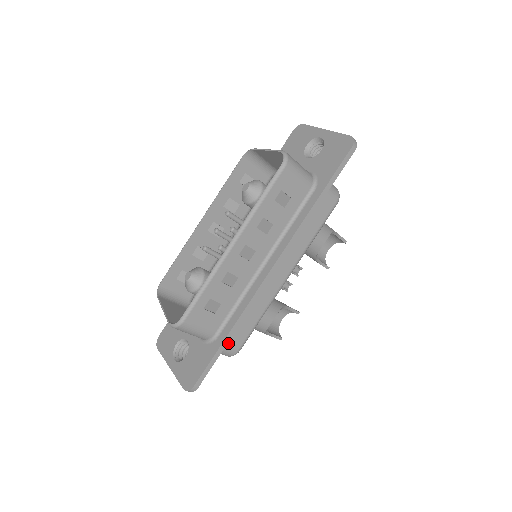
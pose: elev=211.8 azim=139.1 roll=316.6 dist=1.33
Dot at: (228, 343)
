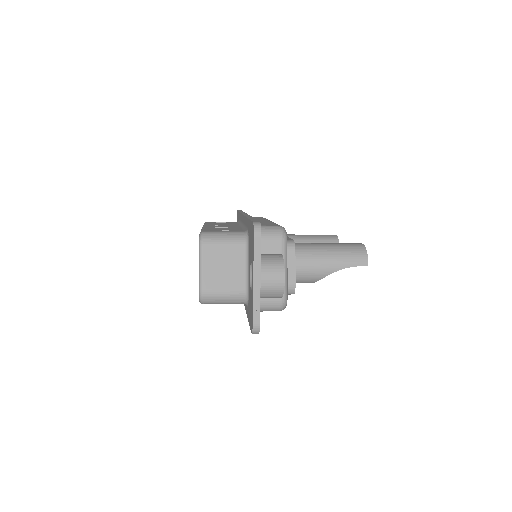
Dot at: occluded
